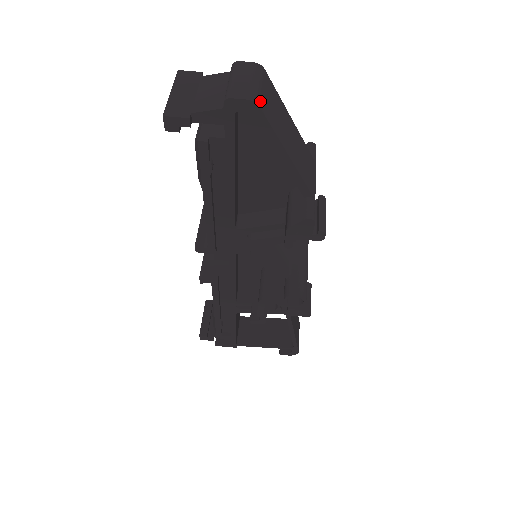
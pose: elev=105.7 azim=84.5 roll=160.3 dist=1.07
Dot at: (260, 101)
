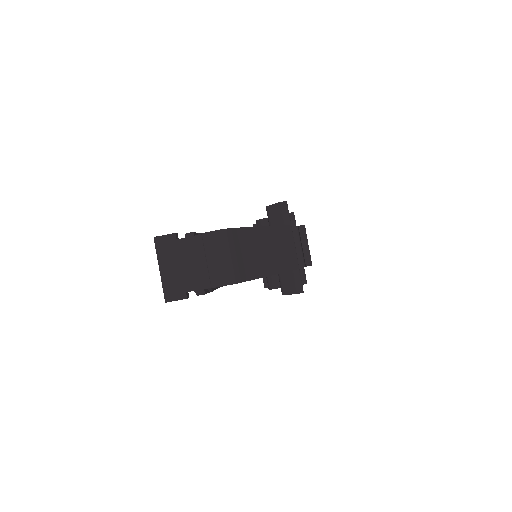
Dot at: (239, 275)
